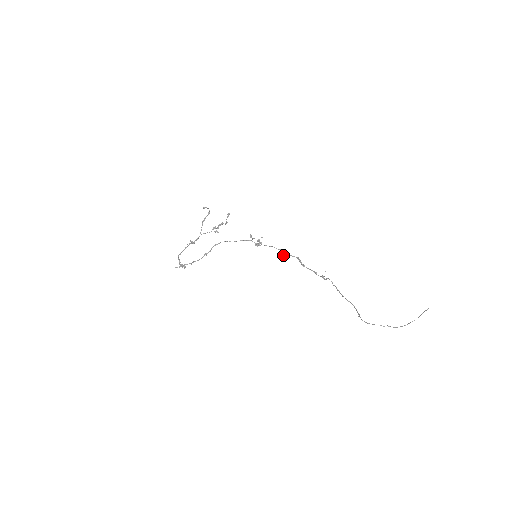
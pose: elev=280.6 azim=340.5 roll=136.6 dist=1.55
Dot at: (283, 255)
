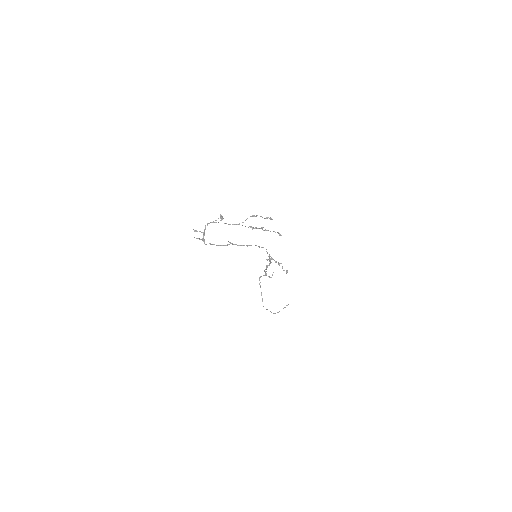
Dot at: occluded
